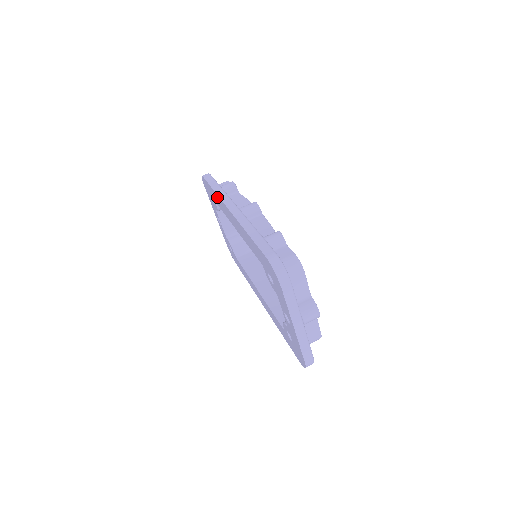
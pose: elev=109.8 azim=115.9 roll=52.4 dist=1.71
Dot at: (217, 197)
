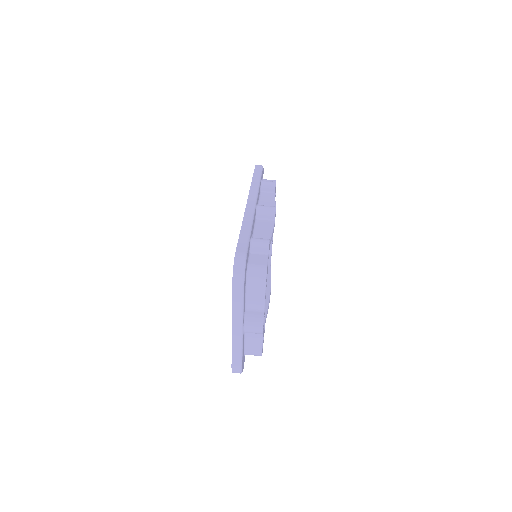
Dot at: occluded
